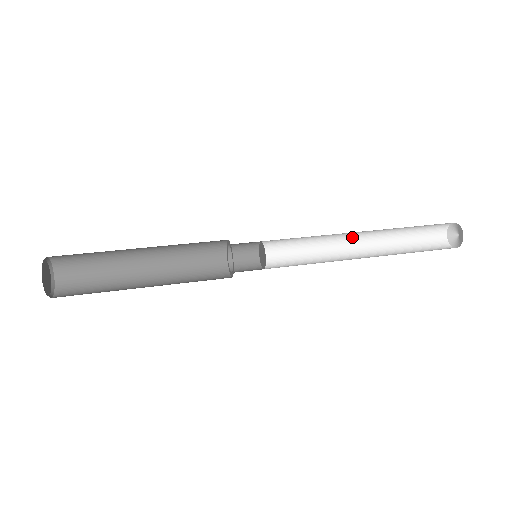
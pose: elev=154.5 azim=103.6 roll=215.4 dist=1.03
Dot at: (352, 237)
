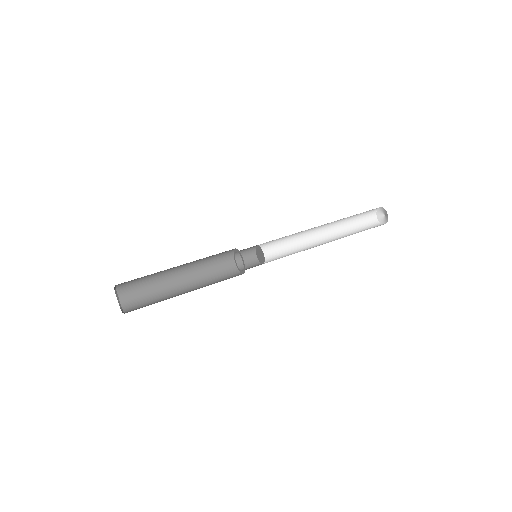
Dot at: occluded
